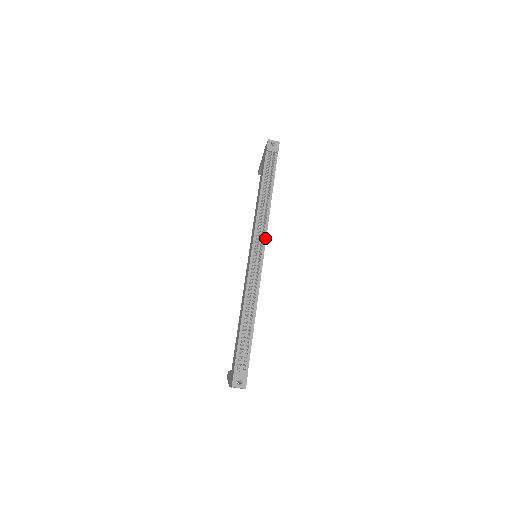
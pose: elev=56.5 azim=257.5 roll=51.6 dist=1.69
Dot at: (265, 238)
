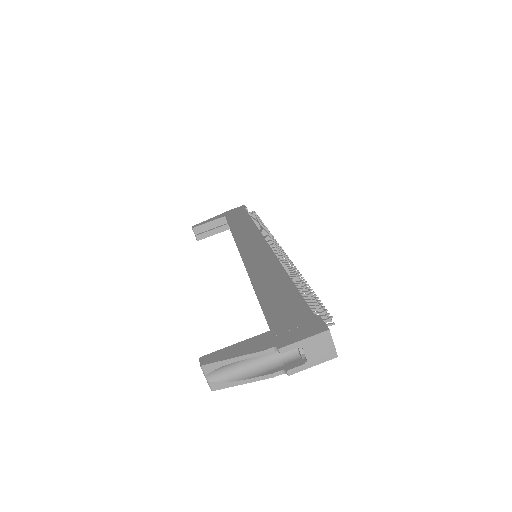
Dot at: occluded
